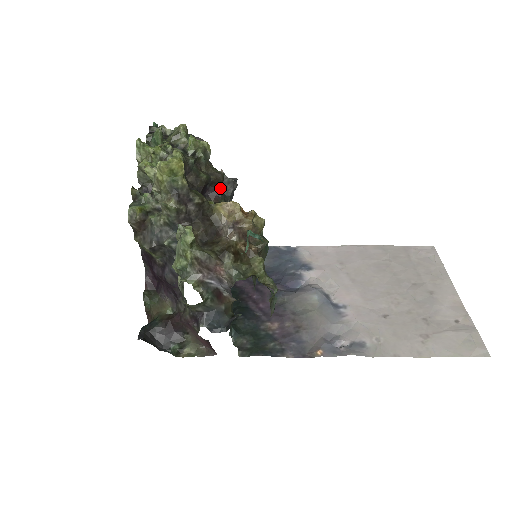
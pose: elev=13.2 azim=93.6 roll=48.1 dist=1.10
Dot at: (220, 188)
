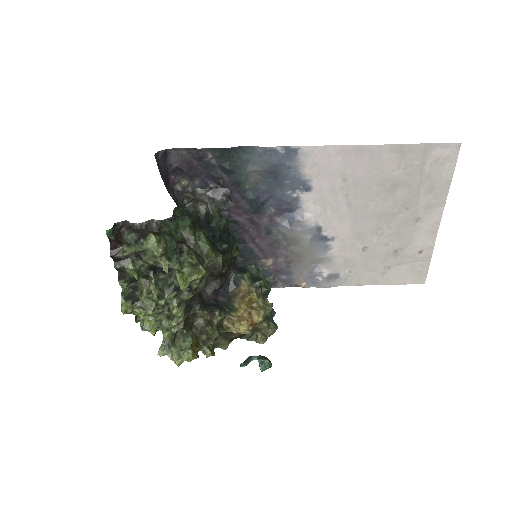
Dot at: occluded
